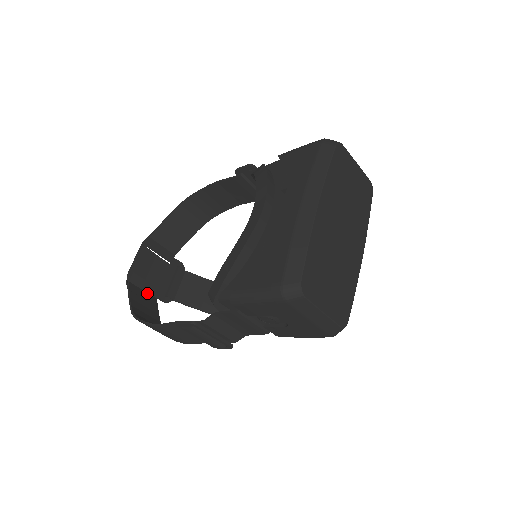
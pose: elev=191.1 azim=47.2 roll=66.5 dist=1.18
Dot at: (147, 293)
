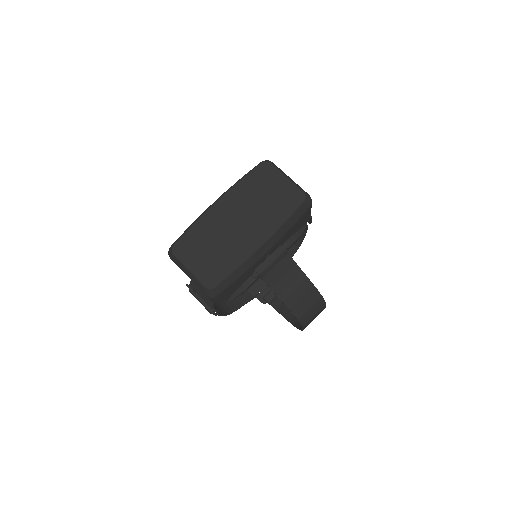
Dot at: (247, 291)
